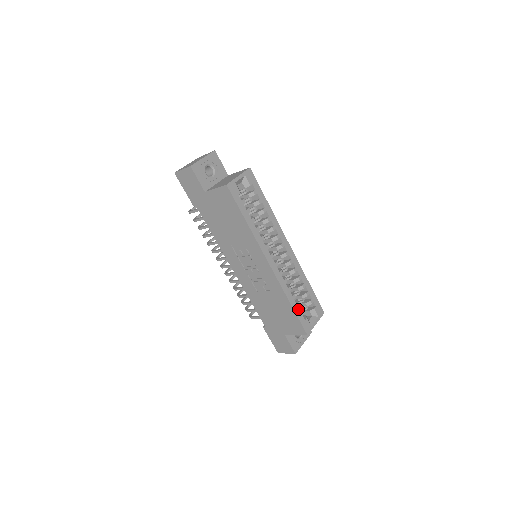
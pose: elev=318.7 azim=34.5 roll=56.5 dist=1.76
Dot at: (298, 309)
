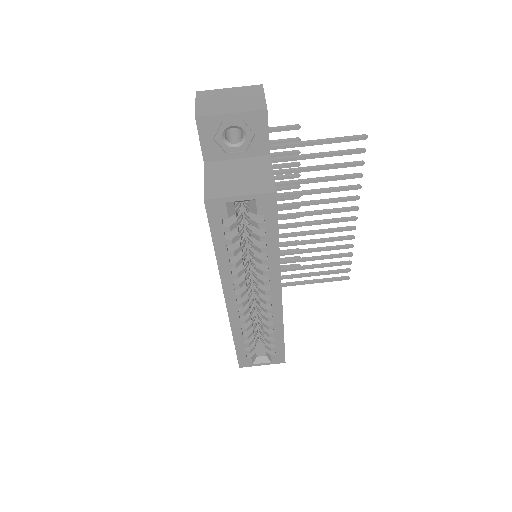
Dot at: (243, 347)
